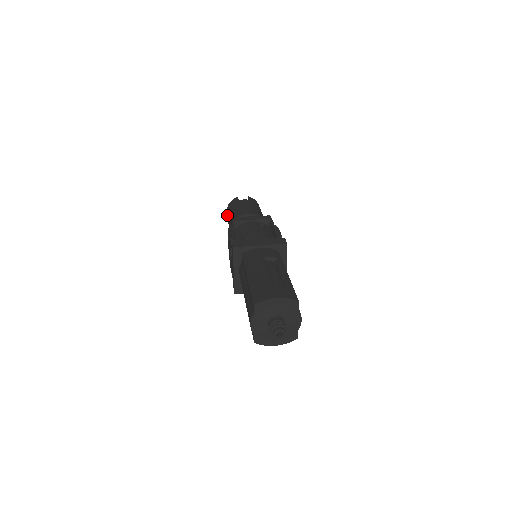
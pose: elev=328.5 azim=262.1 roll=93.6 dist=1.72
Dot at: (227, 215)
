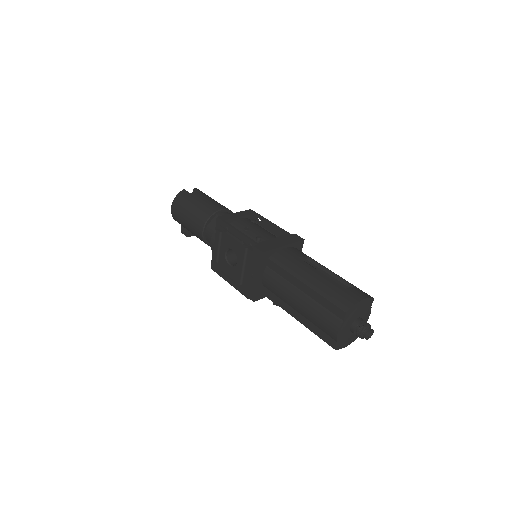
Dot at: (179, 212)
